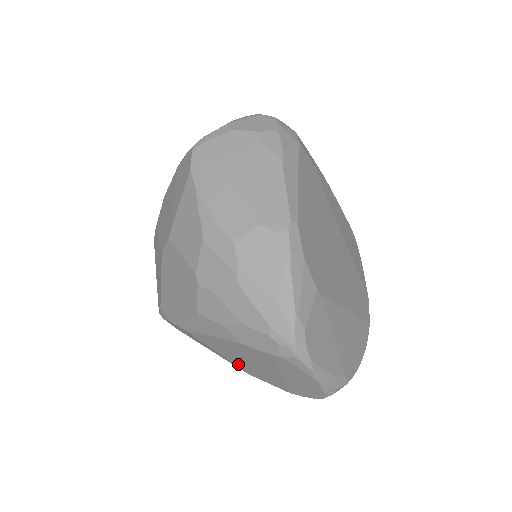
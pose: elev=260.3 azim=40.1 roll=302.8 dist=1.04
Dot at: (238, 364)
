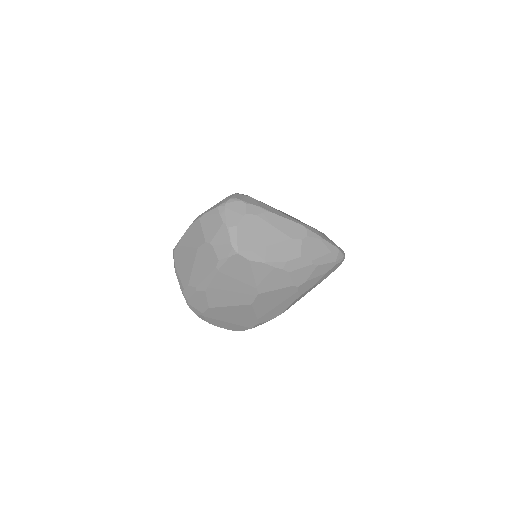
Dot at: occluded
